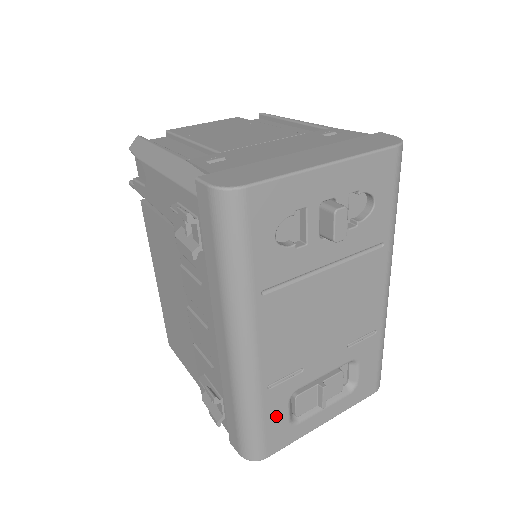
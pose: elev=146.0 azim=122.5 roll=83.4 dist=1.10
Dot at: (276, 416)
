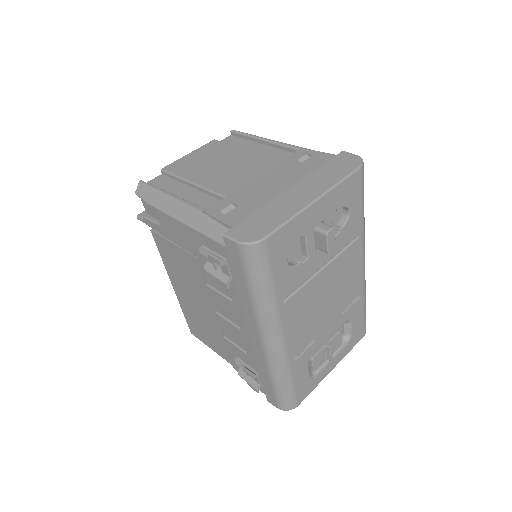
Dot at: (301, 377)
